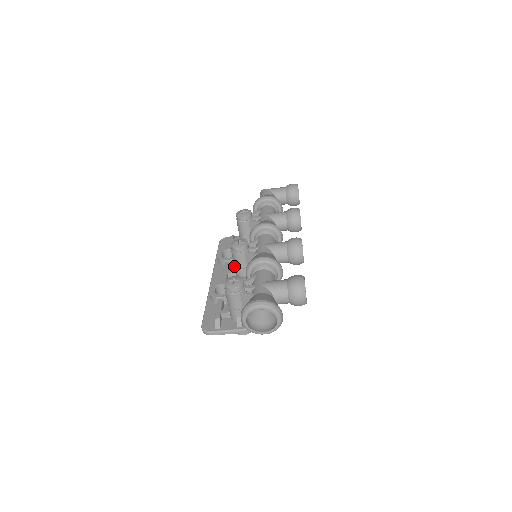
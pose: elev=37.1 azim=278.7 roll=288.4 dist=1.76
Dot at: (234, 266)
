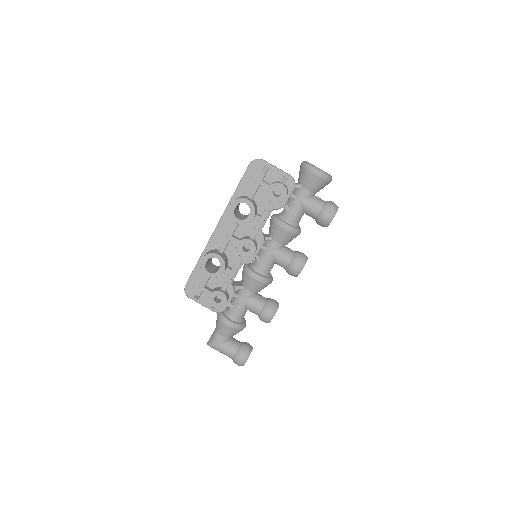
Dot at: occluded
